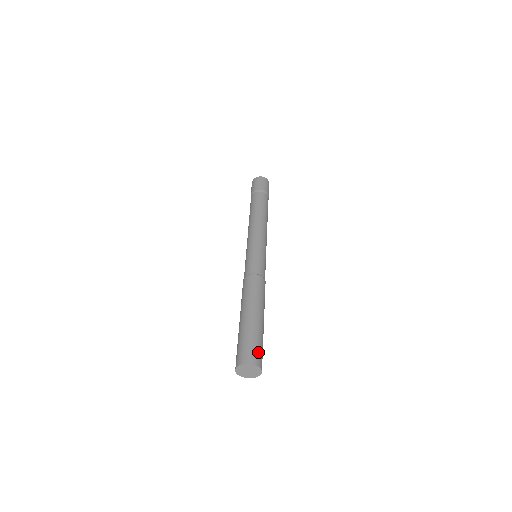
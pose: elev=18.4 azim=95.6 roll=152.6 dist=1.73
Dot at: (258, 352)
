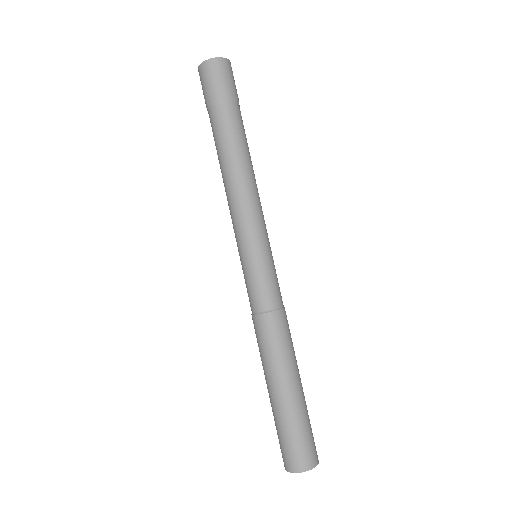
Dot at: (302, 450)
